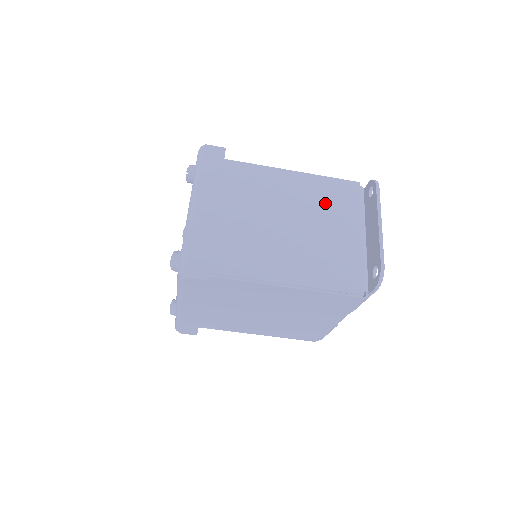
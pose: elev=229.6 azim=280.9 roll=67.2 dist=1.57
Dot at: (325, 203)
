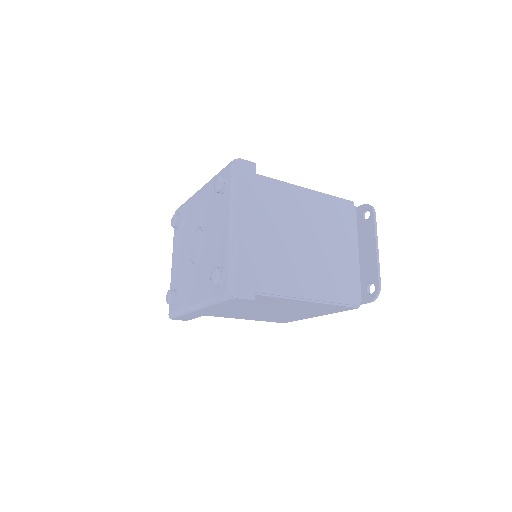
Dot at: (331, 222)
